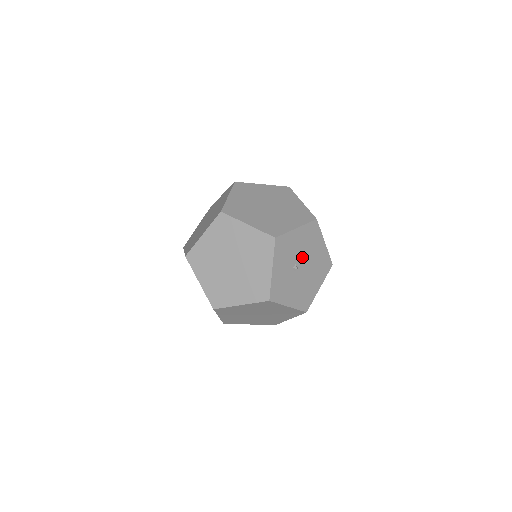
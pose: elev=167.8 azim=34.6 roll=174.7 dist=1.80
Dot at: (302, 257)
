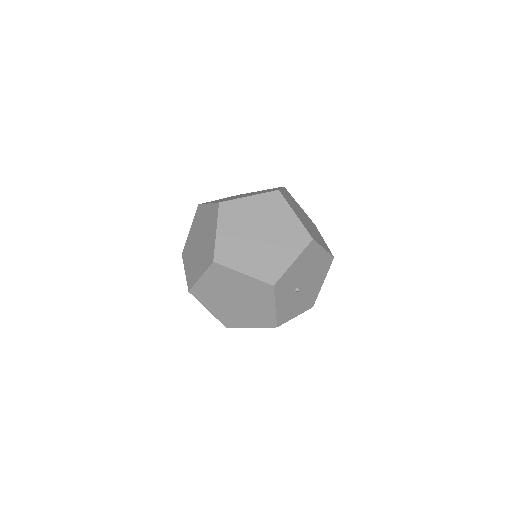
Dot at: (303, 277)
